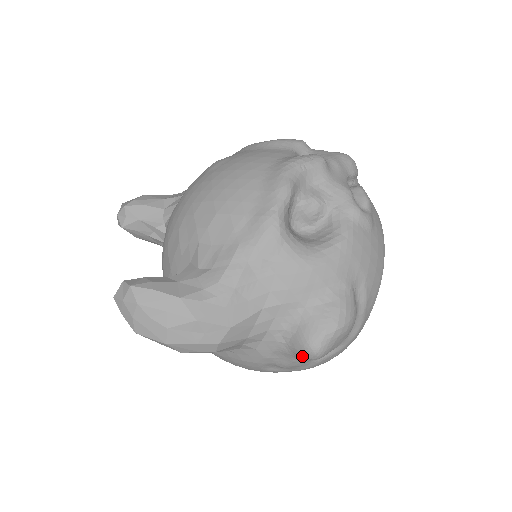
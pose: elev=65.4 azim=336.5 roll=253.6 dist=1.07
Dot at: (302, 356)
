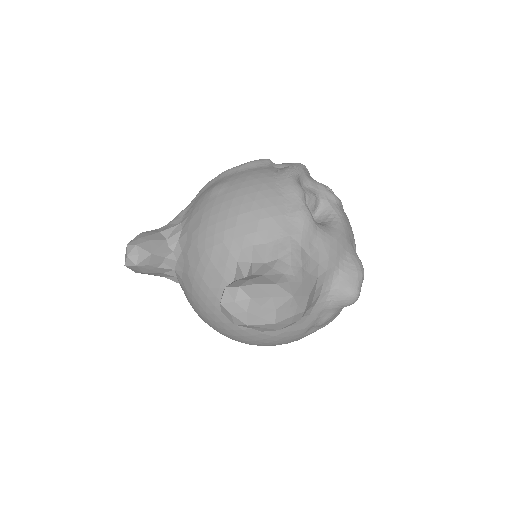
Dot at: (346, 304)
